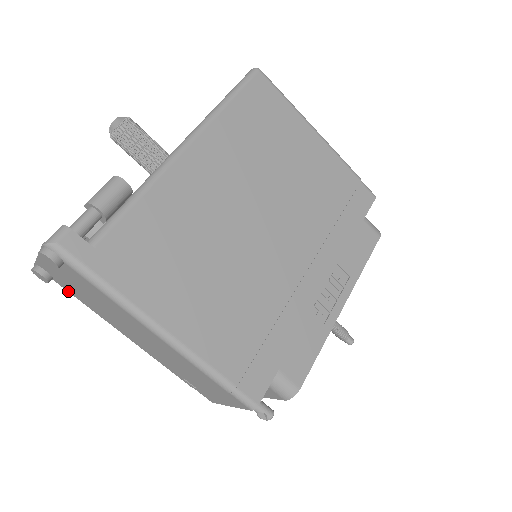
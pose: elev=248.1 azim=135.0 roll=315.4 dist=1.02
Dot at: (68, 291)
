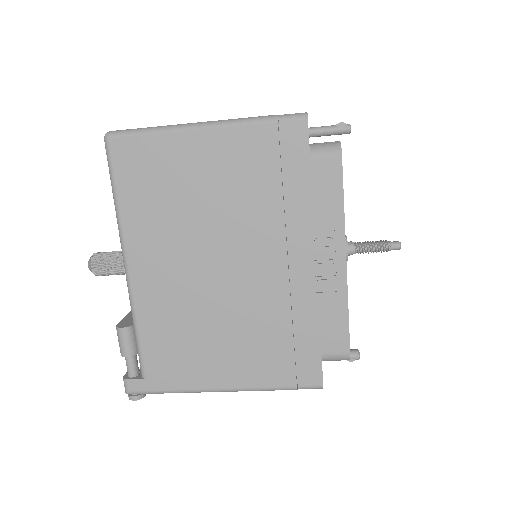
Dot at: occluded
